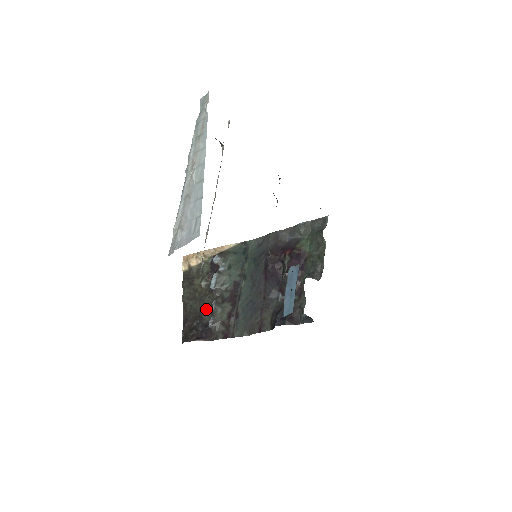
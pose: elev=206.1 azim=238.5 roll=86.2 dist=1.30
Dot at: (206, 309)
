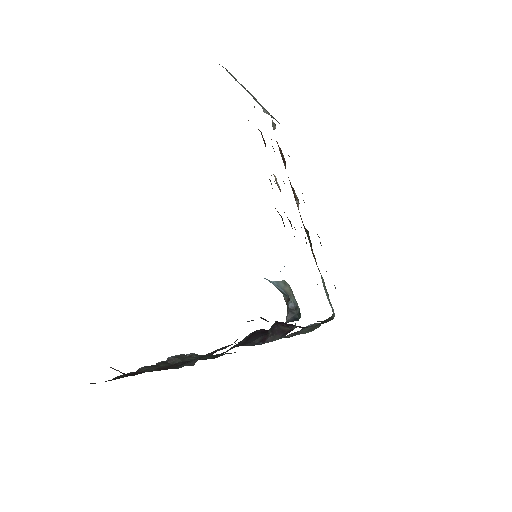
Dot at: occluded
